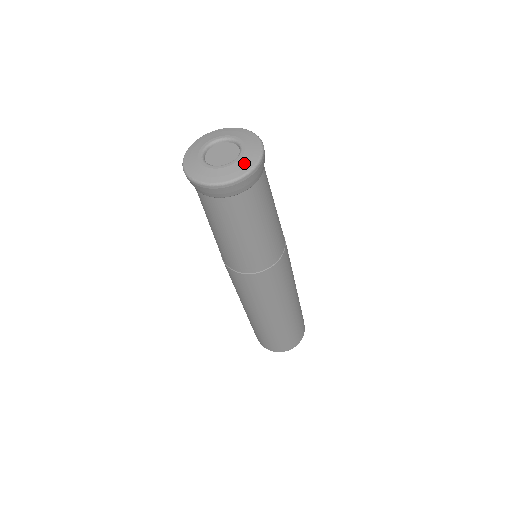
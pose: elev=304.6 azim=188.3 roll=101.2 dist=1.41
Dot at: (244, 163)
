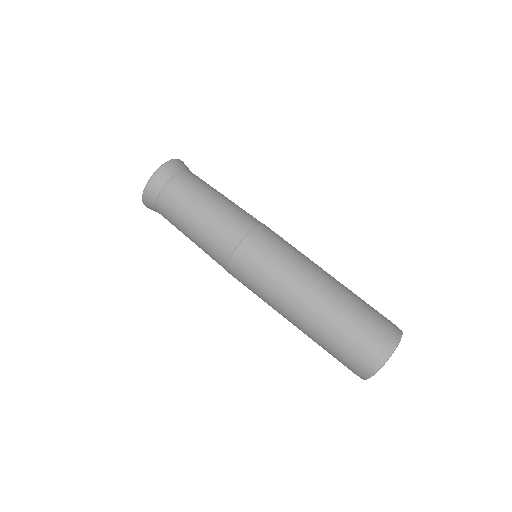
Dot at: occluded
